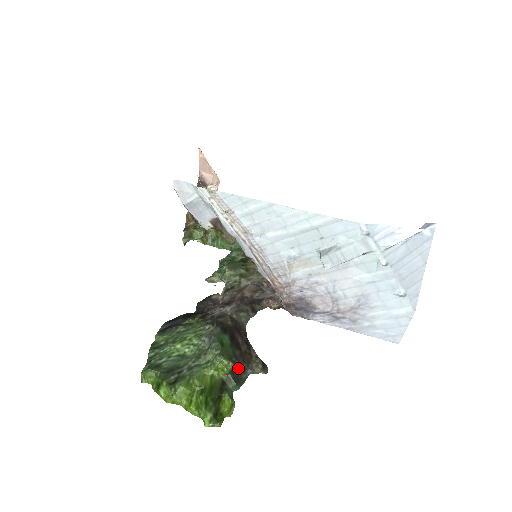
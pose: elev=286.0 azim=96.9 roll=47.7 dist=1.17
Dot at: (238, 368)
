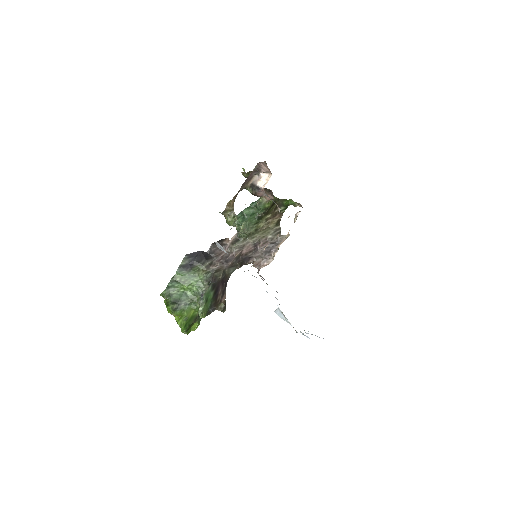
Dot at: (210, 310)
